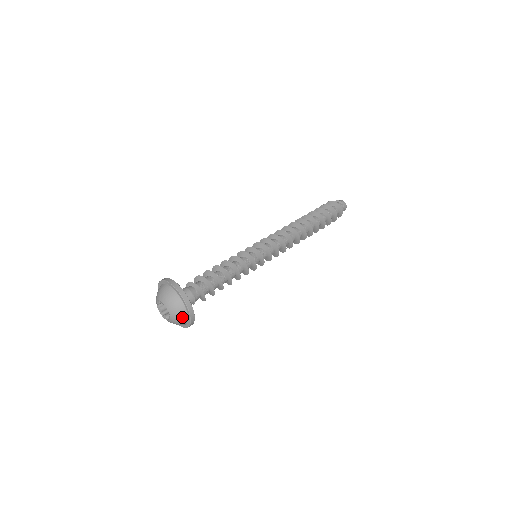
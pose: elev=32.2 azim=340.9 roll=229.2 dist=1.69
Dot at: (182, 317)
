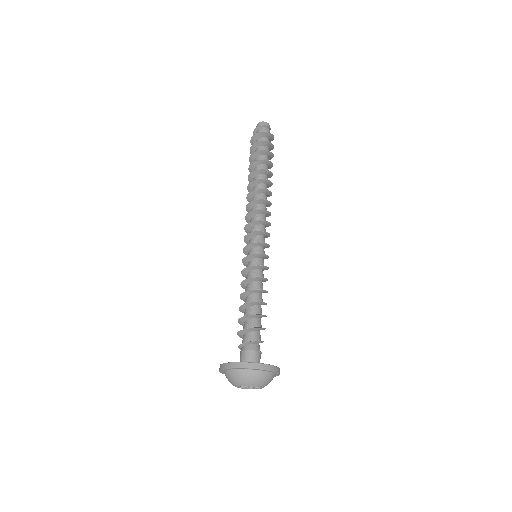
Dot at: occluded
